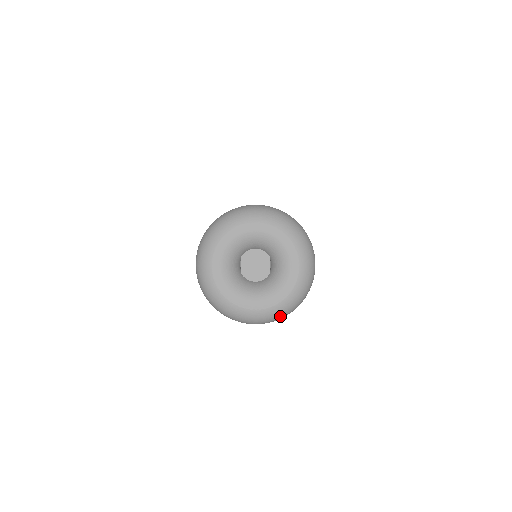
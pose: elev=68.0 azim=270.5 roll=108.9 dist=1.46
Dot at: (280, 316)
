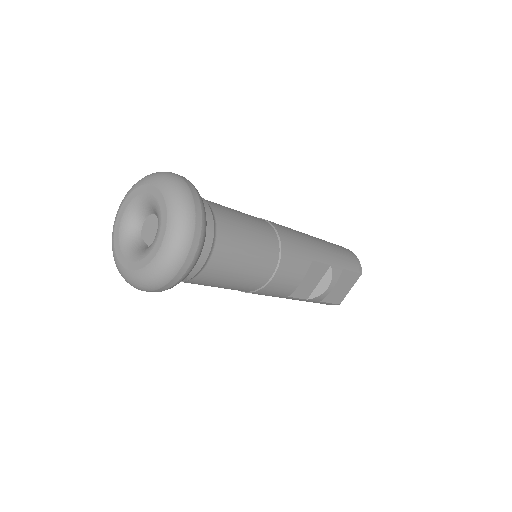
Dot at: (182, 236)
